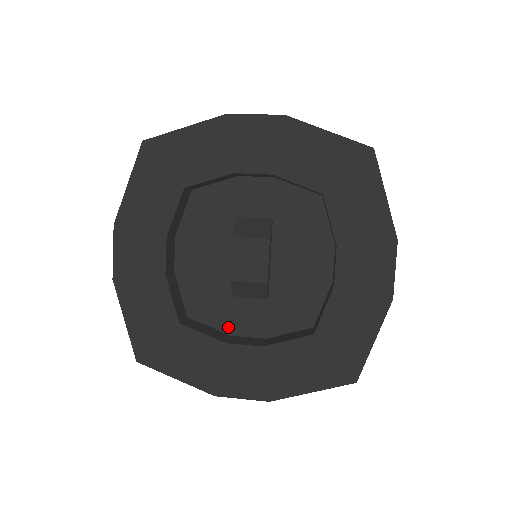
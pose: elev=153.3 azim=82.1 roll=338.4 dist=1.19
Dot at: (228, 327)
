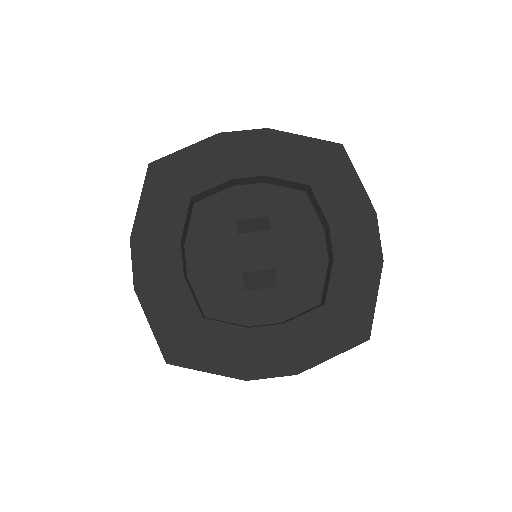
Dot at: (244, 319)
